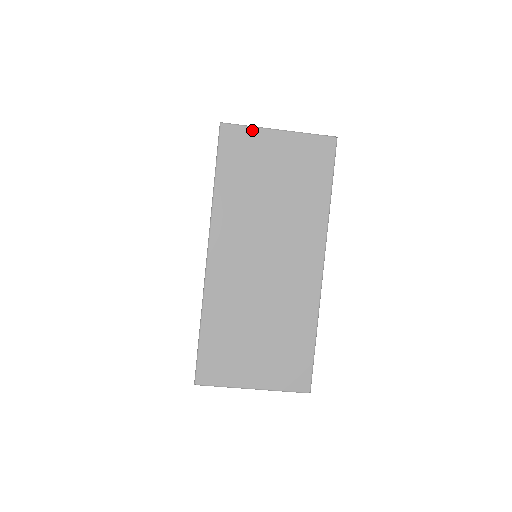
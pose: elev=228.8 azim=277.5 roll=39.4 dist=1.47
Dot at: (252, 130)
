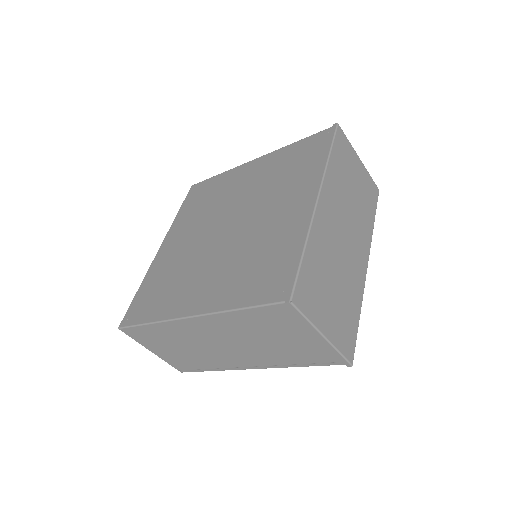
Dot at: (350, 144)
